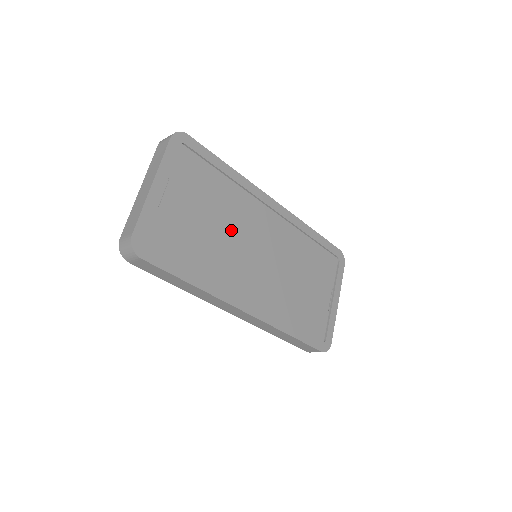
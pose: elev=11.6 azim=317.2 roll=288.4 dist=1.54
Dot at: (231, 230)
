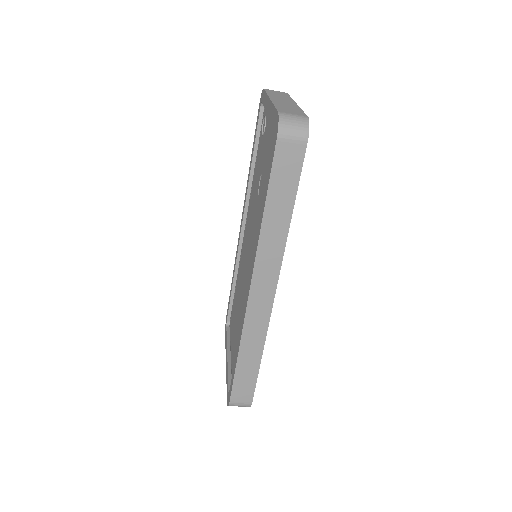
Dot at: occluded
